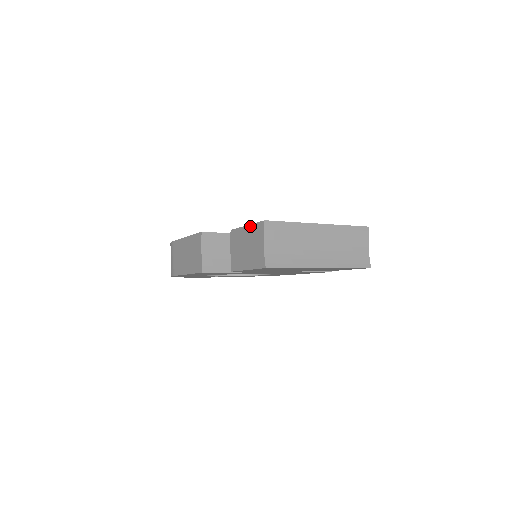
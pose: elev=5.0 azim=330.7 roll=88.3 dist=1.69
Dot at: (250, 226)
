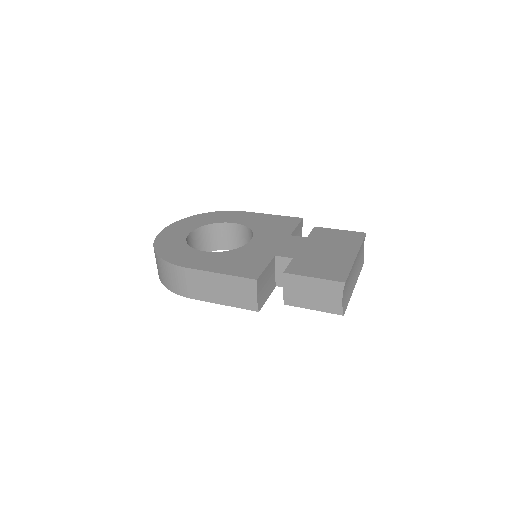
Dot at: (321, 280)
